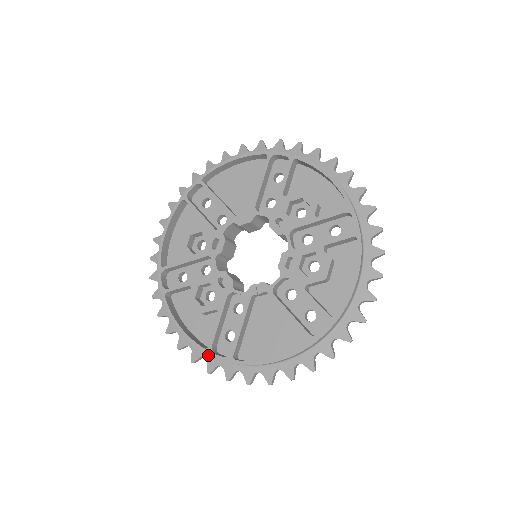
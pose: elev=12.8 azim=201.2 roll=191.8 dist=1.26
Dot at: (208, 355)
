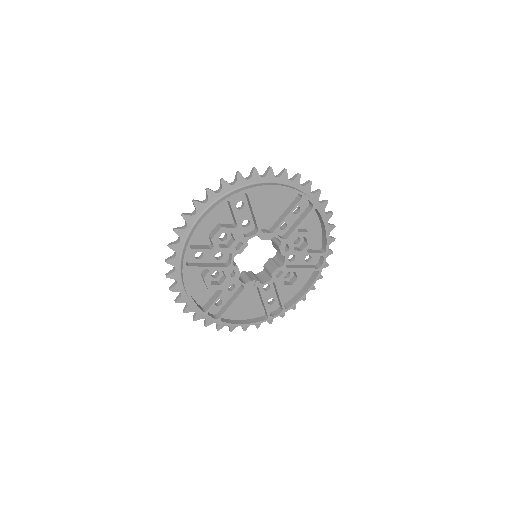
Dot at: (199, 312)
